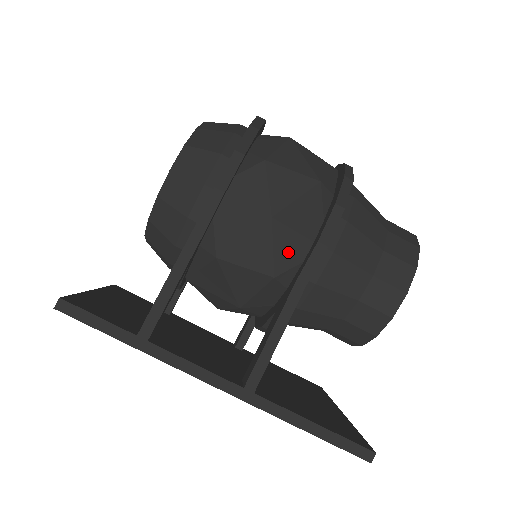
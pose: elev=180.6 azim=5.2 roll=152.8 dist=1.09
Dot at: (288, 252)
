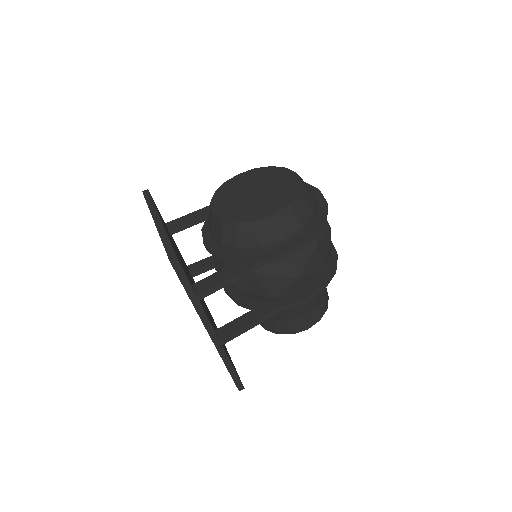
Dot at: (287, 292)
